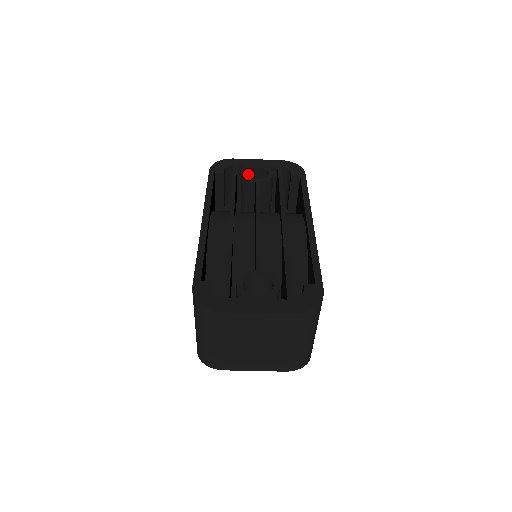
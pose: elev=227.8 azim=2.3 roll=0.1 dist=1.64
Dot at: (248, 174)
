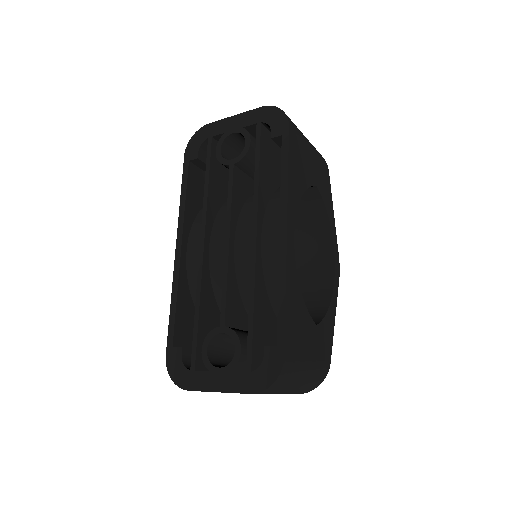
Dot at: (227, 144)
